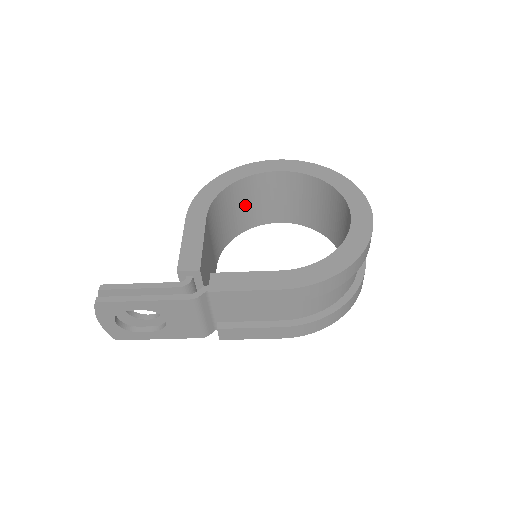
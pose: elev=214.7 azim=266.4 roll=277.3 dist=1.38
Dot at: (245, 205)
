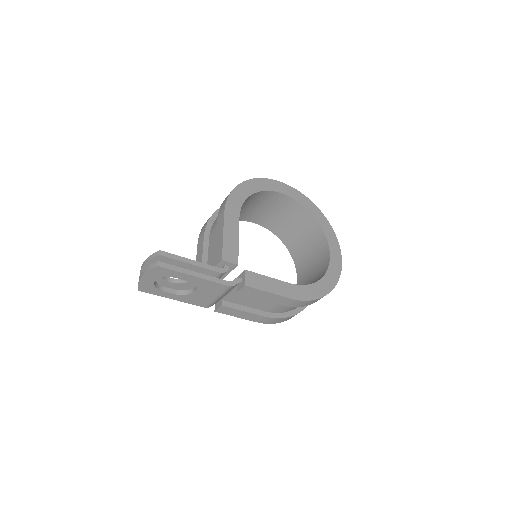
Dot at: (248, 206)
